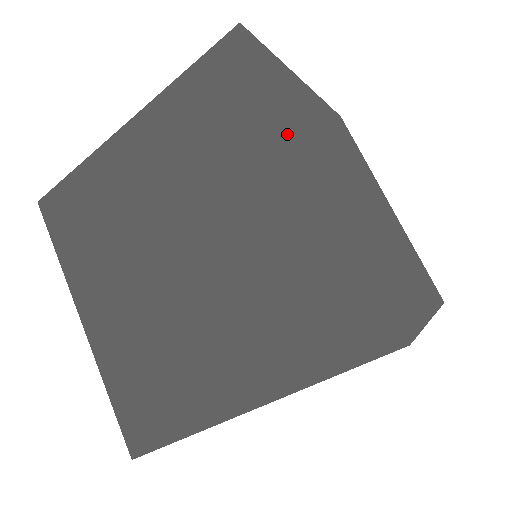
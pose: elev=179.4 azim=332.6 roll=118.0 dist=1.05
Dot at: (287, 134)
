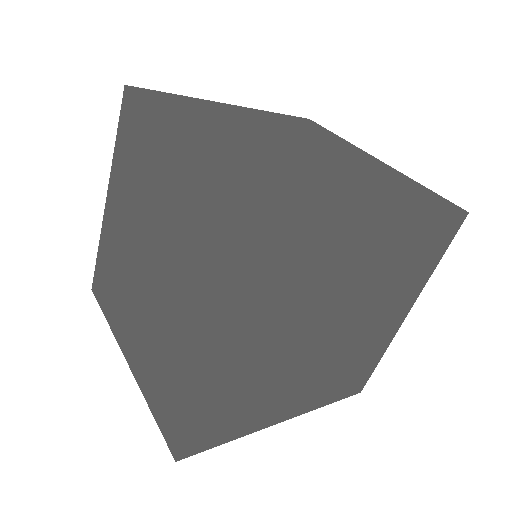
Dot at: (419, 290)
